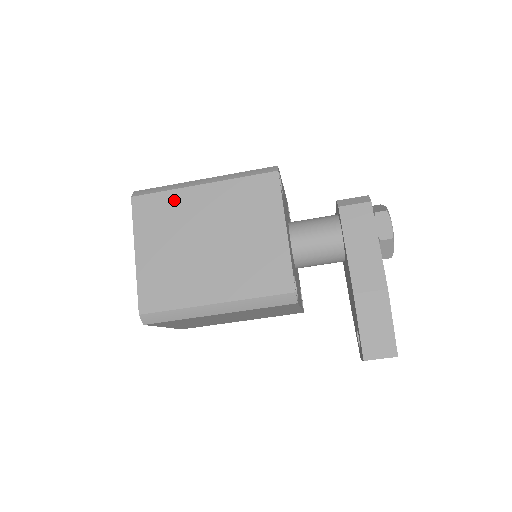
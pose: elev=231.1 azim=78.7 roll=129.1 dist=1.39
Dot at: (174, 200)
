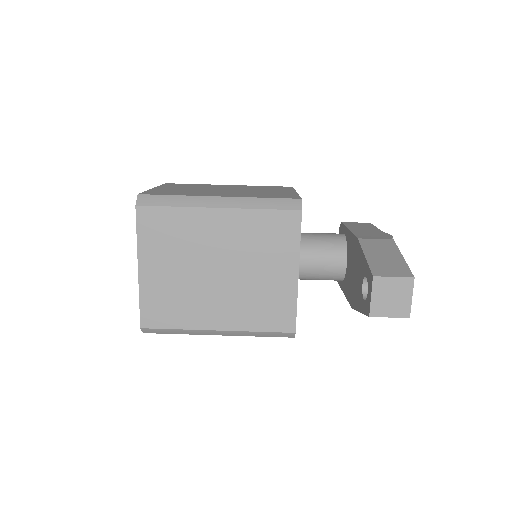
Dot at: (202, 185)
